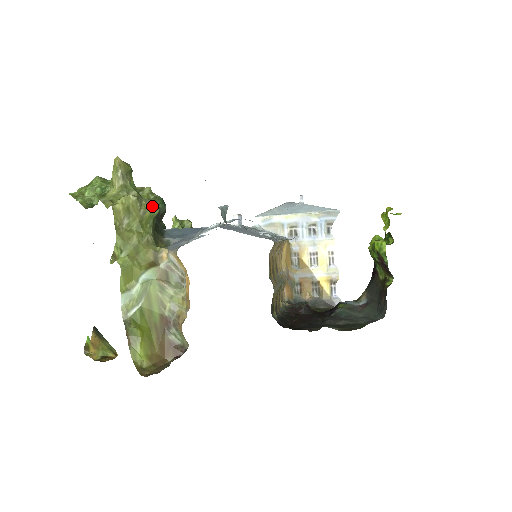
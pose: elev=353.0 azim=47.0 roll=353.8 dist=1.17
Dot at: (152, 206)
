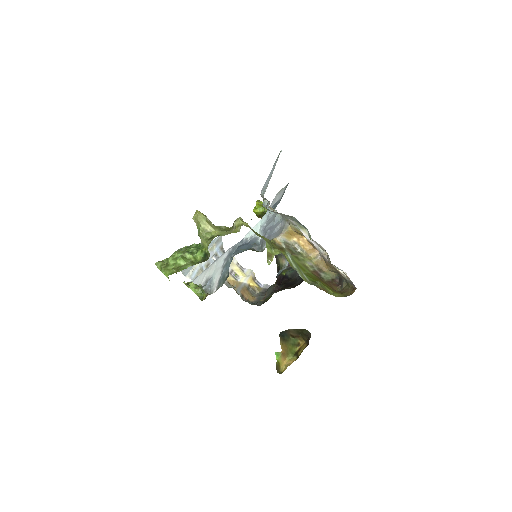
Dot at: occluded
